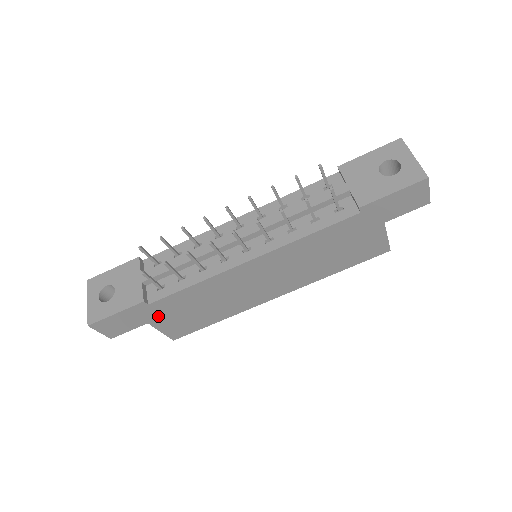
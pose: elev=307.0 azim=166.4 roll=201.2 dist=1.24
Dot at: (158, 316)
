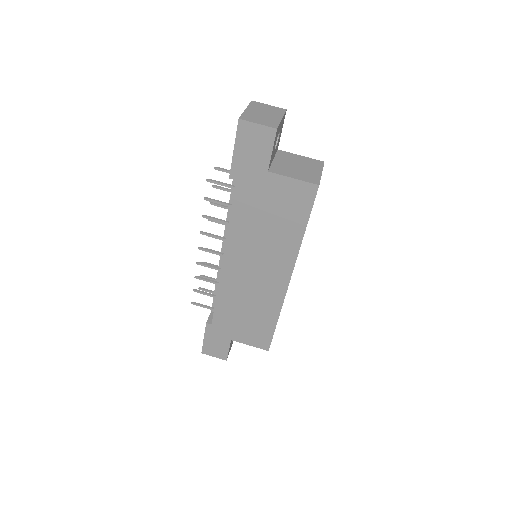
Dot at: (230, 332)
